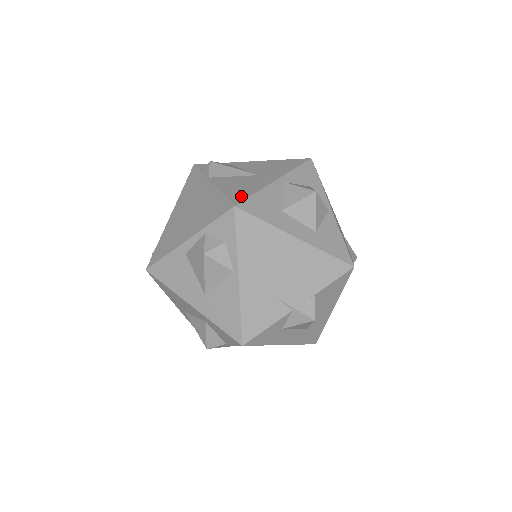
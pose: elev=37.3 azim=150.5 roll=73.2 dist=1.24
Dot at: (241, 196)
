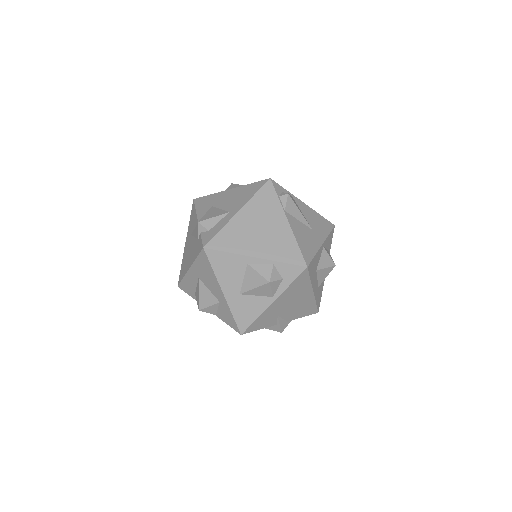
Dot at: (309, 255)
